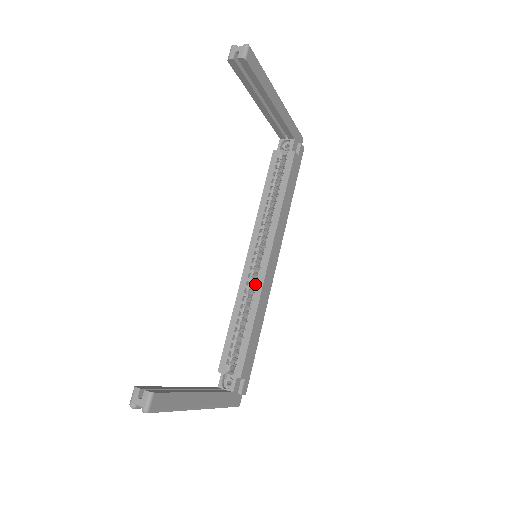
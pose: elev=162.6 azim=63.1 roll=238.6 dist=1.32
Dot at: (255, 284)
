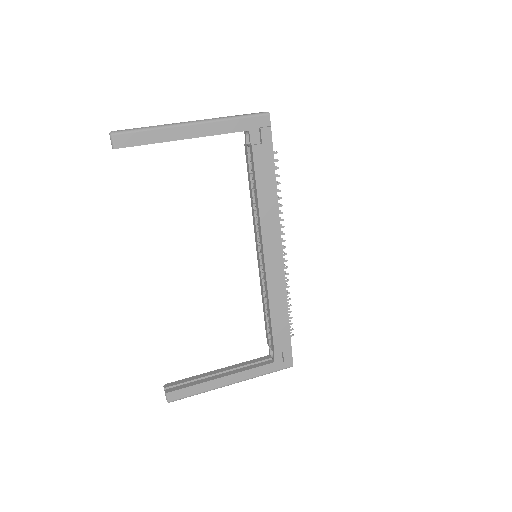
Dot at: occluded
